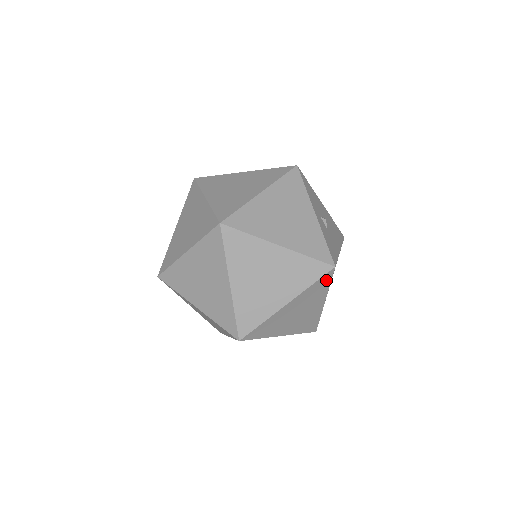
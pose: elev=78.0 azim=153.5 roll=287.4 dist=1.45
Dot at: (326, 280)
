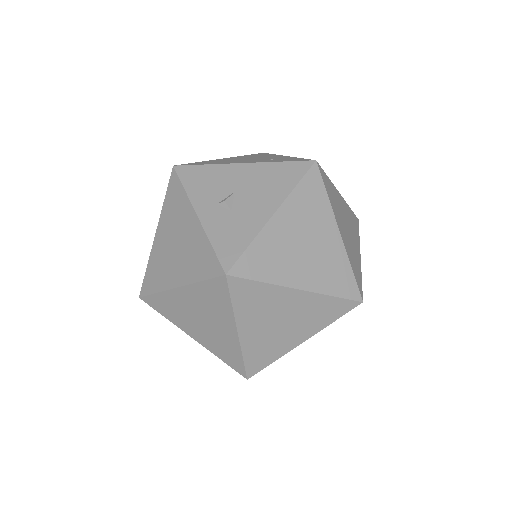
Dot at: (244, 286)
